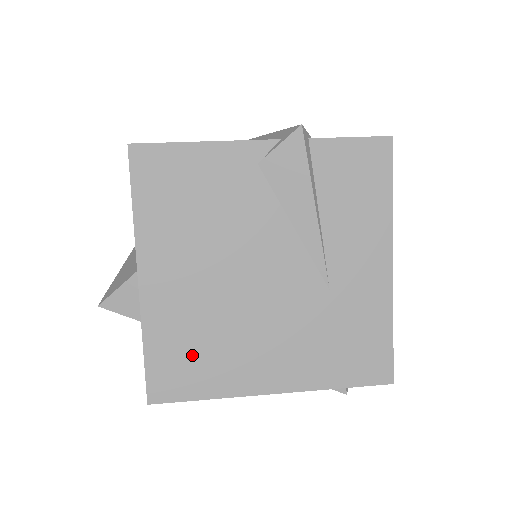
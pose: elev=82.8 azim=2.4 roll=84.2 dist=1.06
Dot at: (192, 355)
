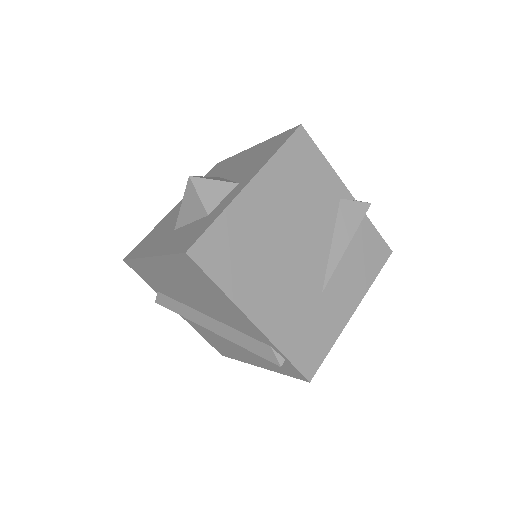
Dot at: (235, 252)
